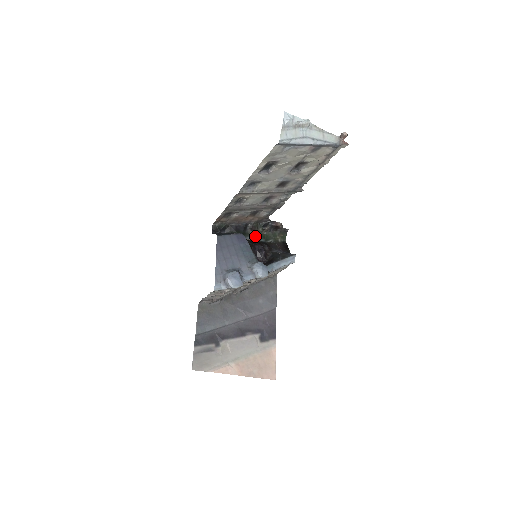
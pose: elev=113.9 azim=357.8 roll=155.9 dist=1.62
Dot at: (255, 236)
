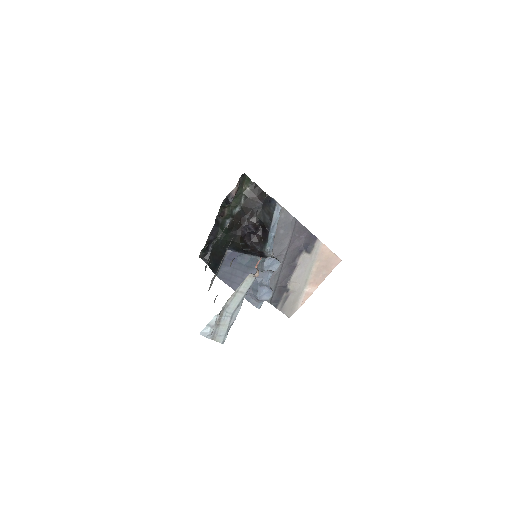
Dot at: (230, 215)
